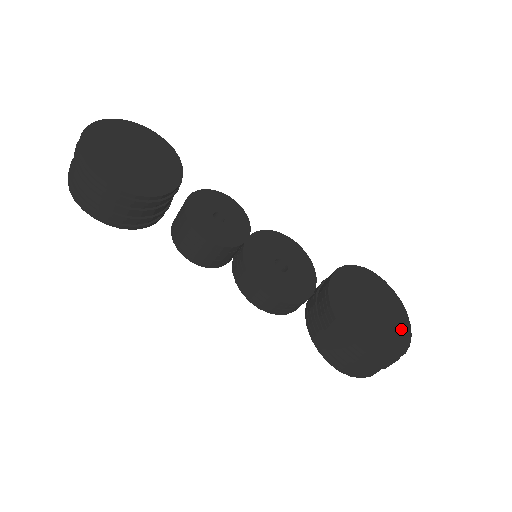
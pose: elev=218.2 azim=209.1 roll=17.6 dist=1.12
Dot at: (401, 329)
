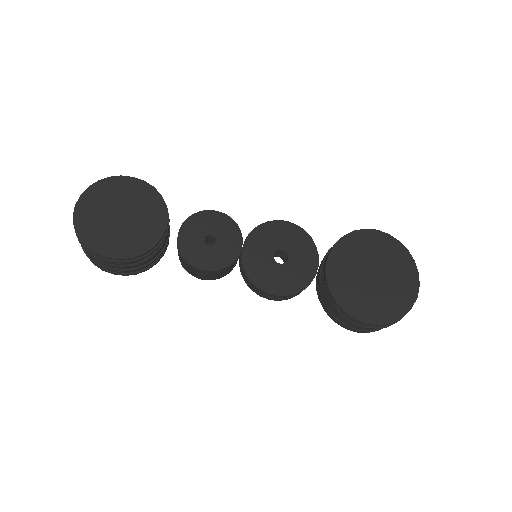
Dot at: (407, 283)
